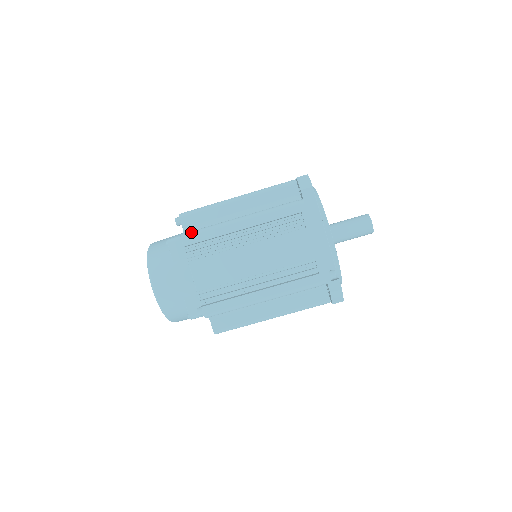
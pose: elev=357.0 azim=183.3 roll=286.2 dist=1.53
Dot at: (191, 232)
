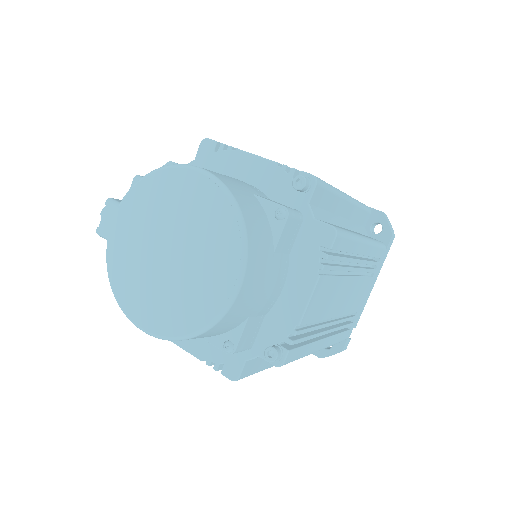
Dot at: (343, 230)
